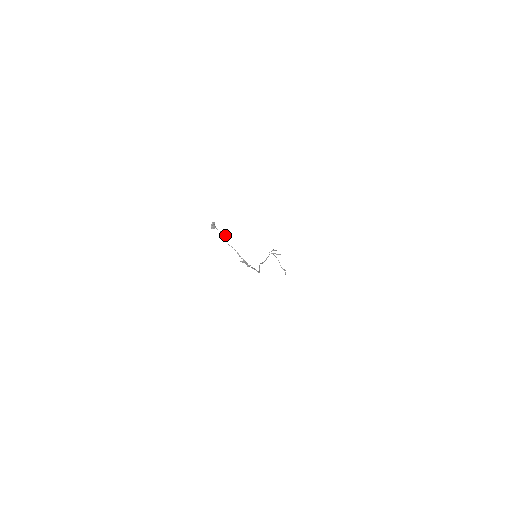
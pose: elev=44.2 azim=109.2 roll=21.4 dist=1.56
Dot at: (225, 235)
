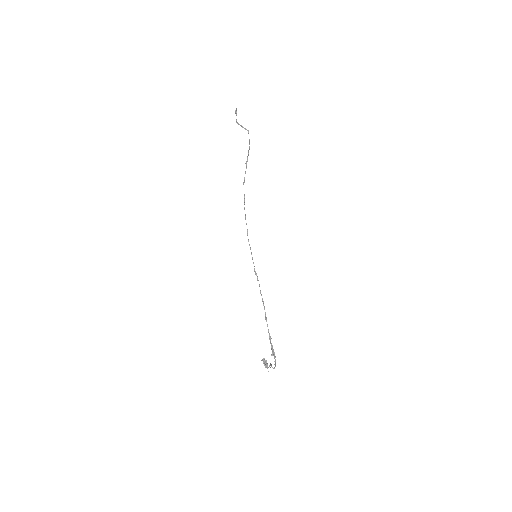
Dot at: occluded
